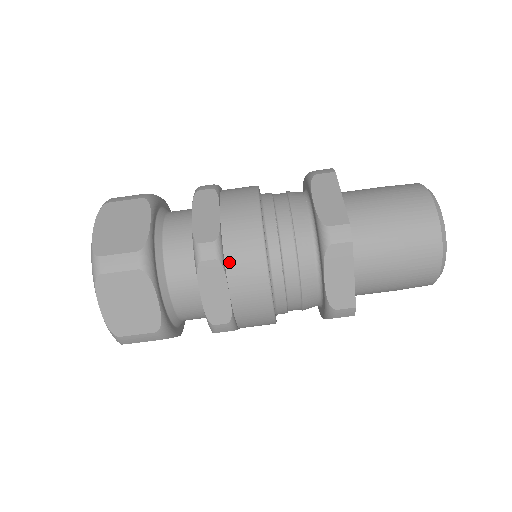
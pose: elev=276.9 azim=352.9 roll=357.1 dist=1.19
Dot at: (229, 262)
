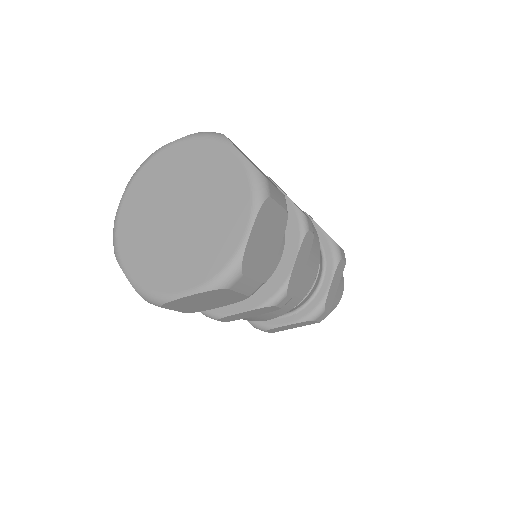
Dot at: occluded
